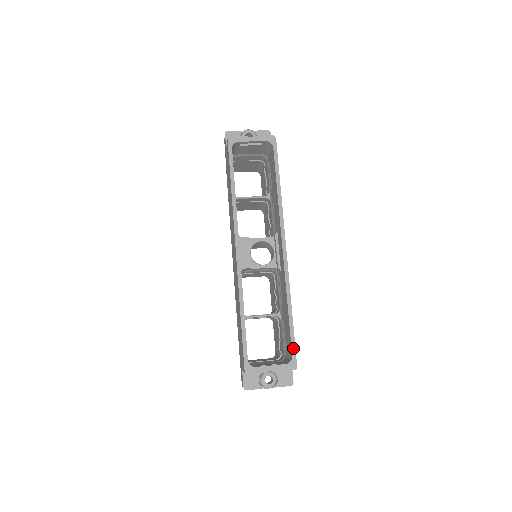
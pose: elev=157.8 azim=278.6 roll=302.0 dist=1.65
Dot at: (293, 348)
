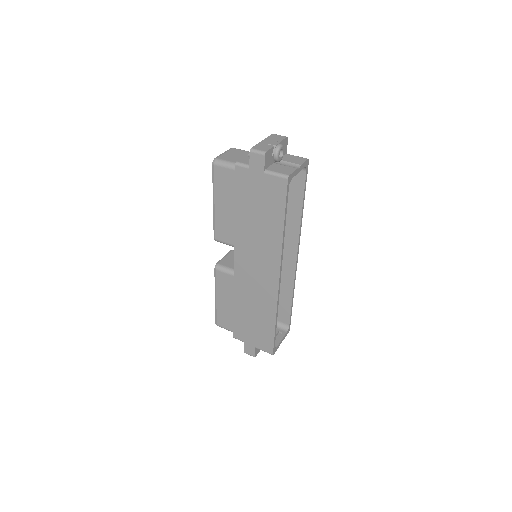
Dot at: (290, 320)
